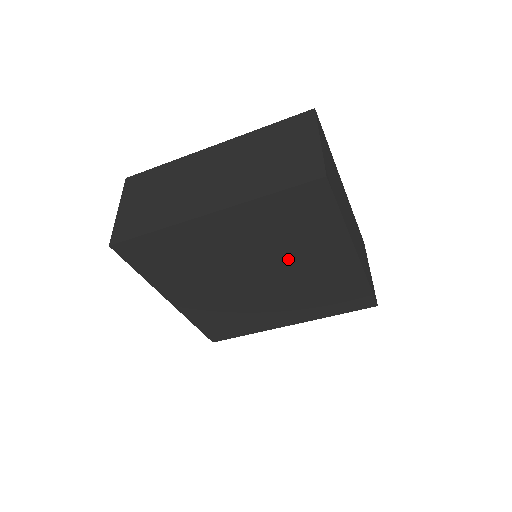
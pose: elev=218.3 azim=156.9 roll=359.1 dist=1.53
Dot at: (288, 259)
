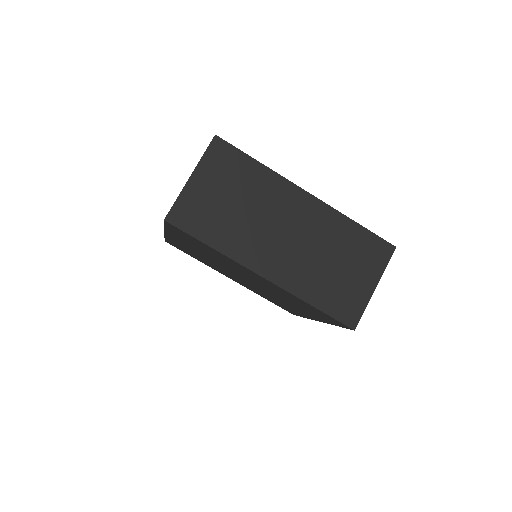
Dot at: (277, 296)
